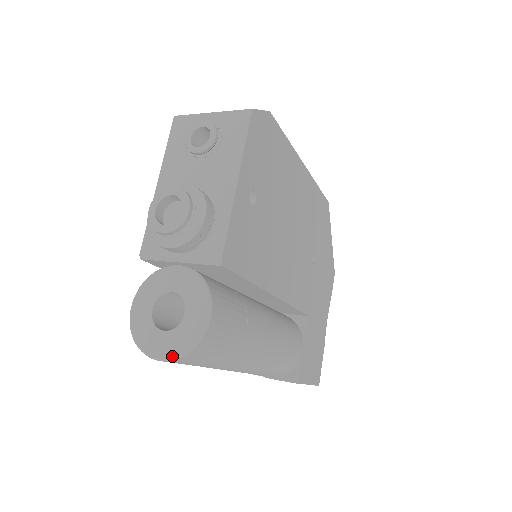
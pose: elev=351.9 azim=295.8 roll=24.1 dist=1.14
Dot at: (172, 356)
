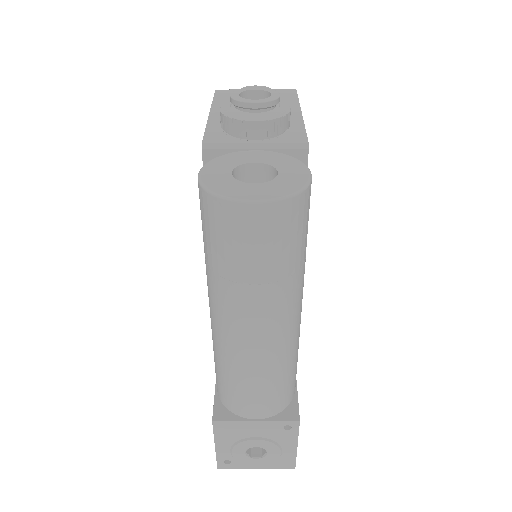
Dot at: (275, 196)
